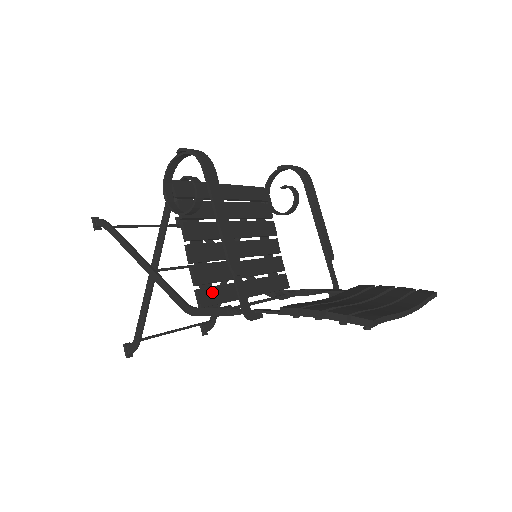
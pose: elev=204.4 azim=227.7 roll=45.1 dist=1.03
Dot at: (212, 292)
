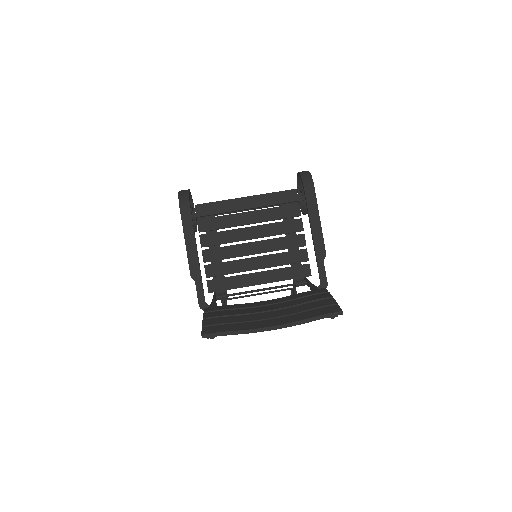
Dot at: (220, 282)
